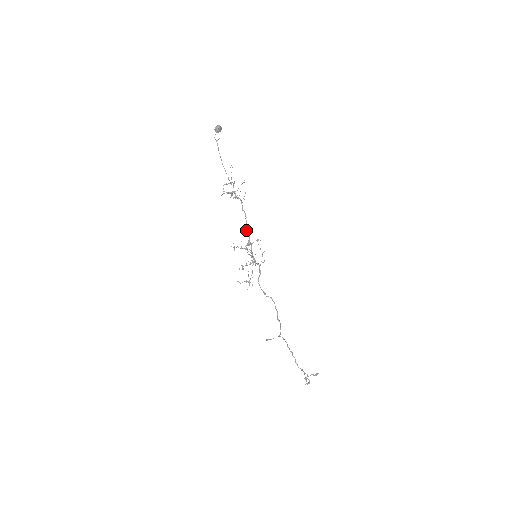
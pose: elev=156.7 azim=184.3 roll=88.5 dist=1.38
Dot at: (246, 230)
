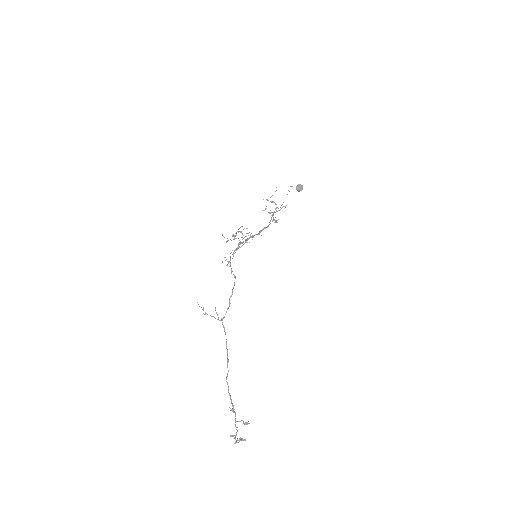
Dot at: occluded
